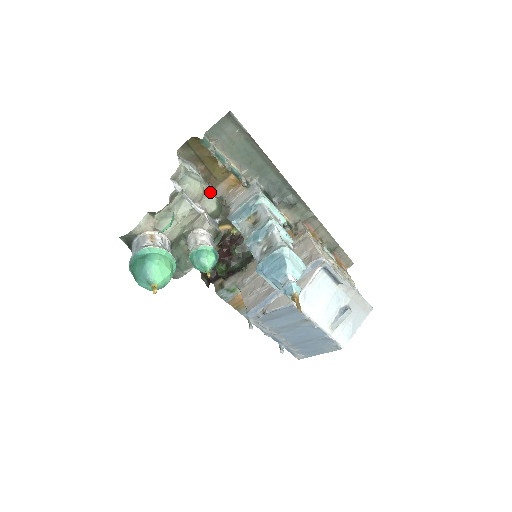
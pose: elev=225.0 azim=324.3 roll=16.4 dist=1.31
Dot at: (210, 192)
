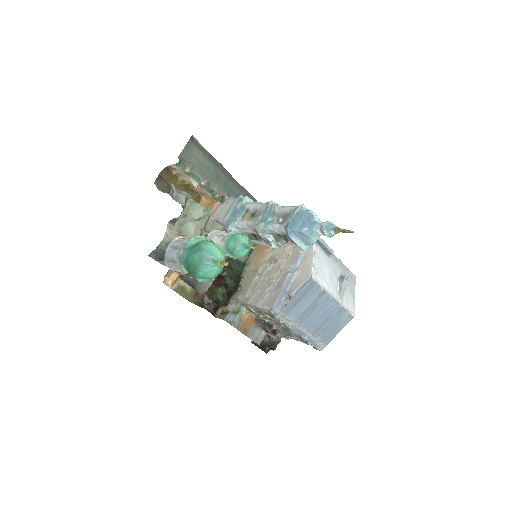
Dot at: occluded
